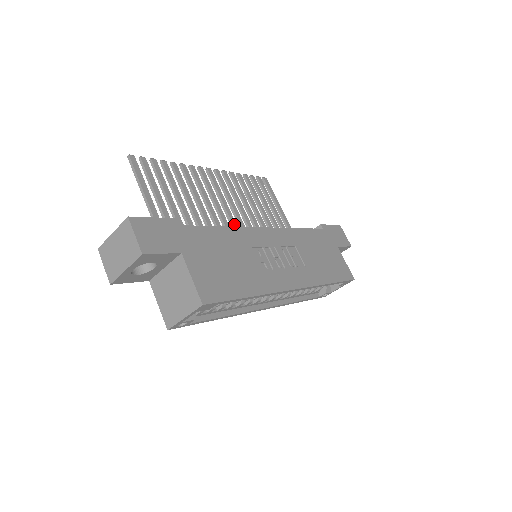
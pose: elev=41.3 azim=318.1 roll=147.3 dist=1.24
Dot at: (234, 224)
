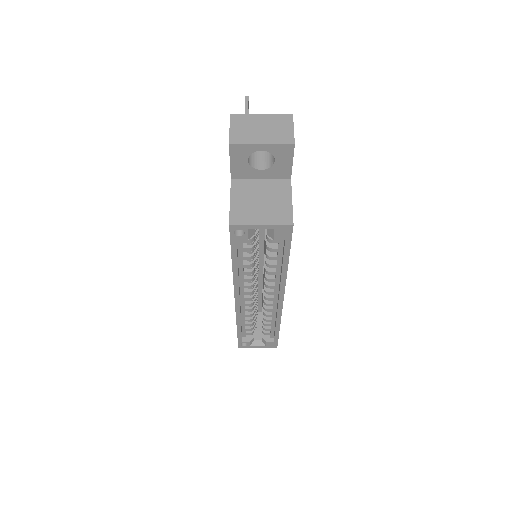
Dot at: occluded
